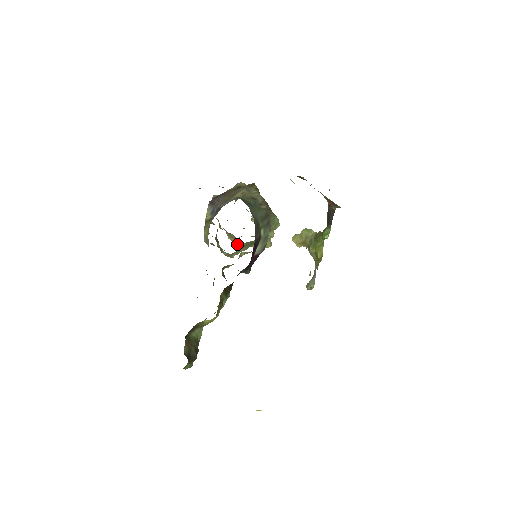
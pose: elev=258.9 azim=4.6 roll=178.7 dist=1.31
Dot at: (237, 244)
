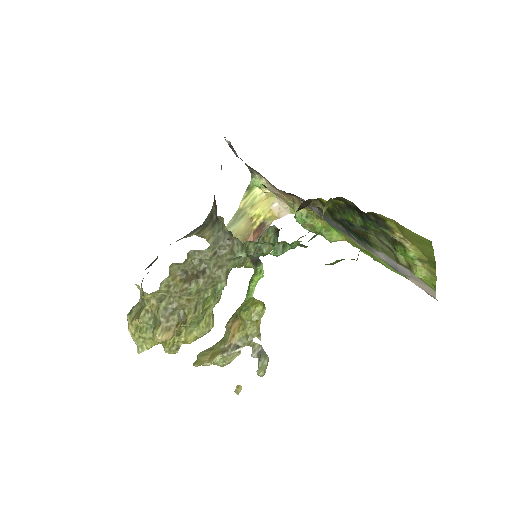
Dot at: (197, 309)
